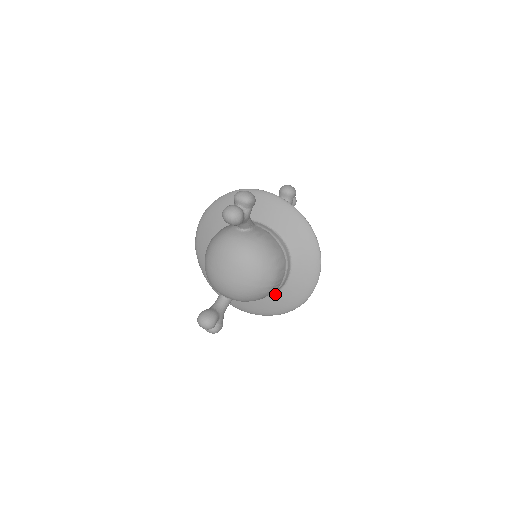
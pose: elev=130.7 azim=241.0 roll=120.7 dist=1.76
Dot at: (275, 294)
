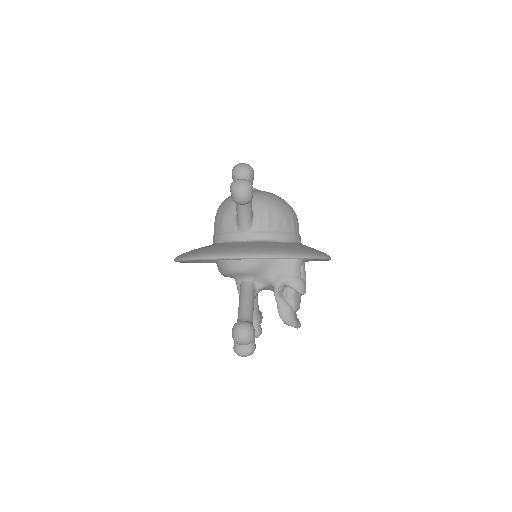
Dot at: (293, 243)
